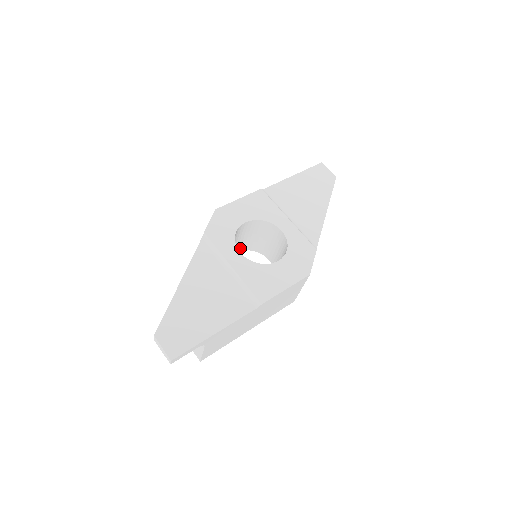
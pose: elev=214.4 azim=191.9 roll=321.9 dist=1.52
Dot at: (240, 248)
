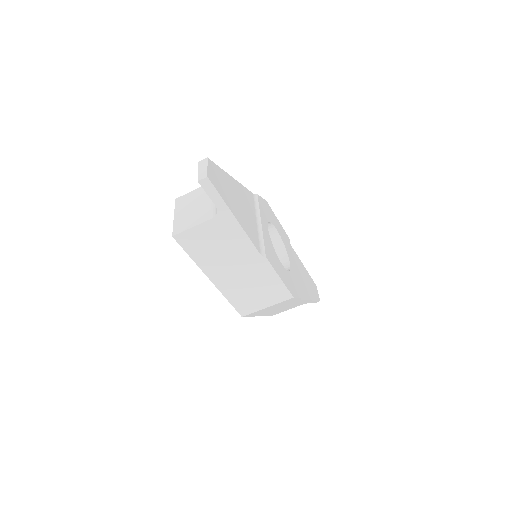
Dot at: occluded
